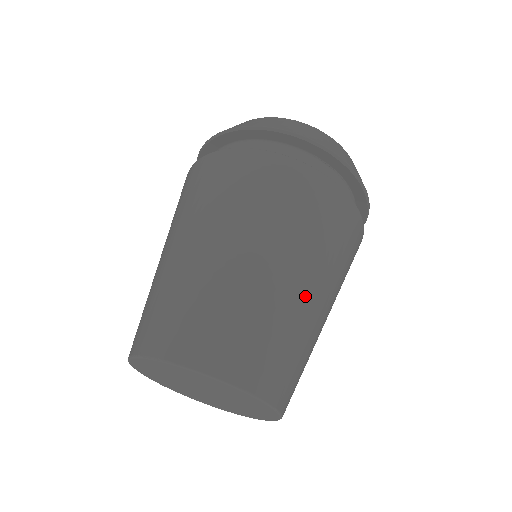
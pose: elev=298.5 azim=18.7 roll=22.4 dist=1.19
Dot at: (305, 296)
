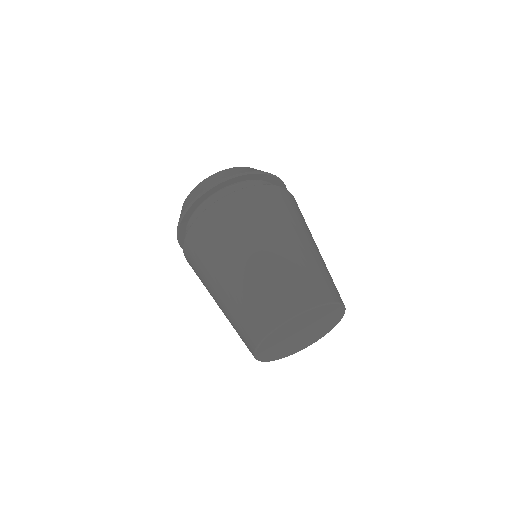
Dot at: (284, 248)
